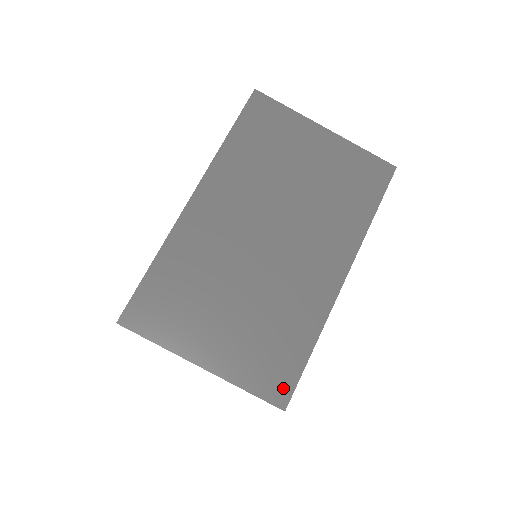
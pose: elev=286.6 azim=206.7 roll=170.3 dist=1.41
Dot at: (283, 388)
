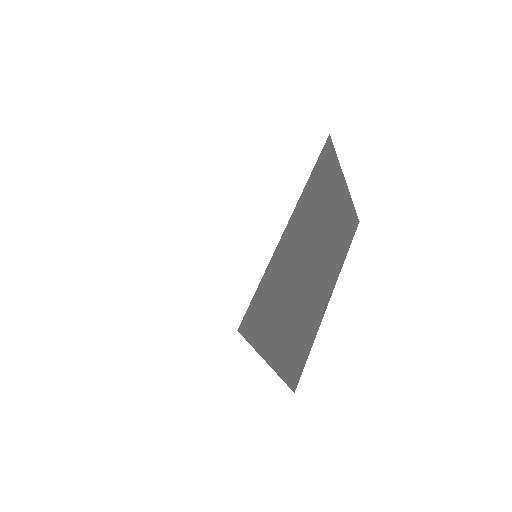
Dot at: (297, 377)
